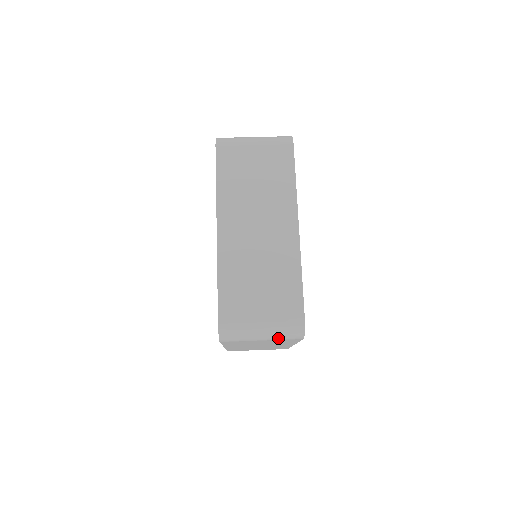
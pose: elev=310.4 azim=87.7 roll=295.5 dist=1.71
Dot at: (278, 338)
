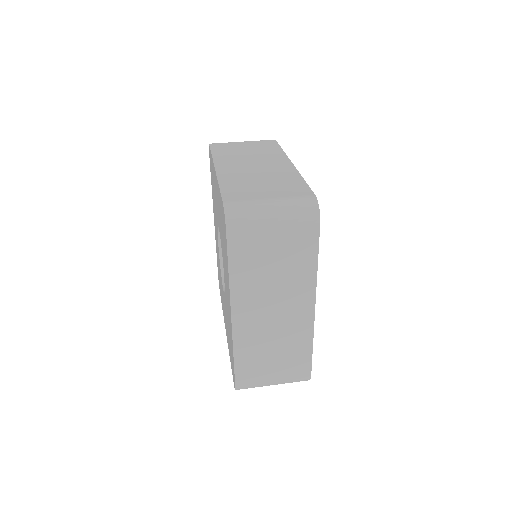
Dot at: occluded
